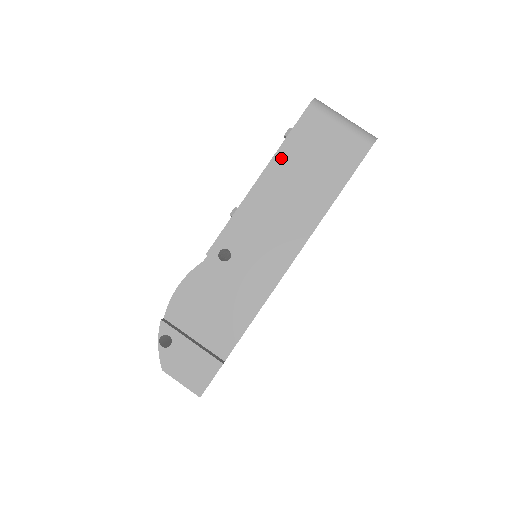
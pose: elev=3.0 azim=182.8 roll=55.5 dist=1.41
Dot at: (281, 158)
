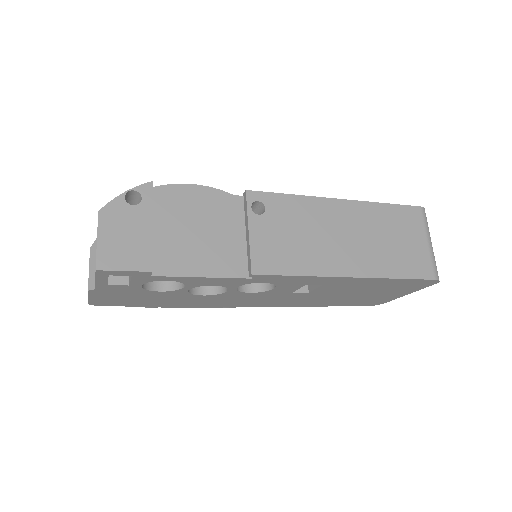
Dot at: (369, 209)
